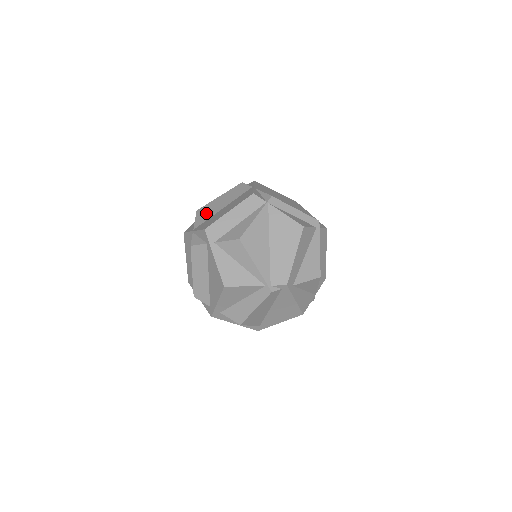
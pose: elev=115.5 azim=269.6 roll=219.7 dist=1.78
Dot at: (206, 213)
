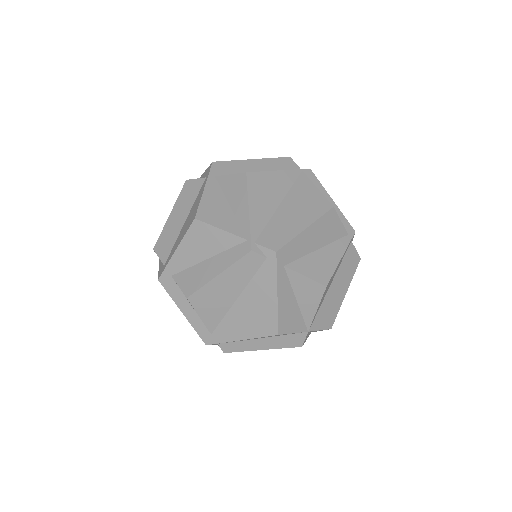
Dot at: occluded
